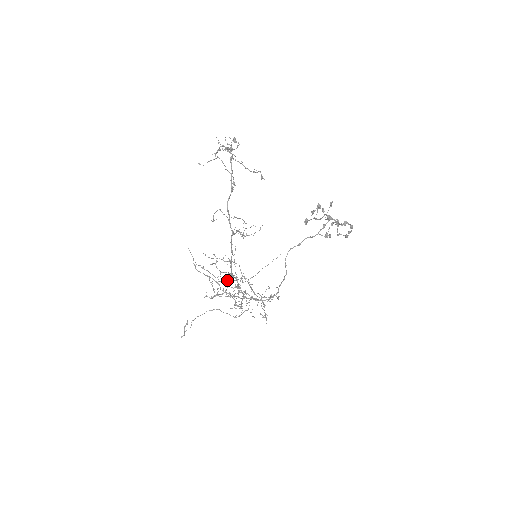
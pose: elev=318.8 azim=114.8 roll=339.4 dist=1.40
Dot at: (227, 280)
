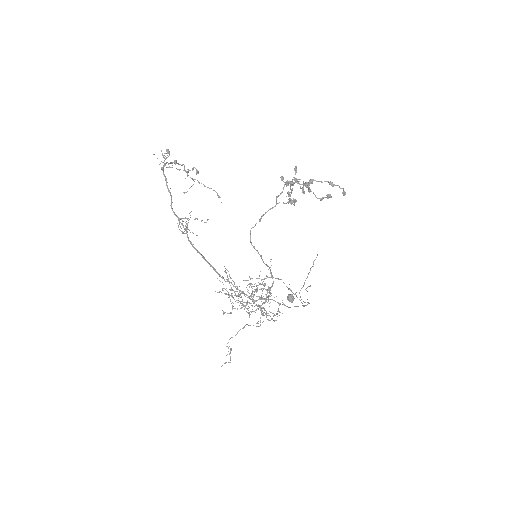
Dot at: occluded
